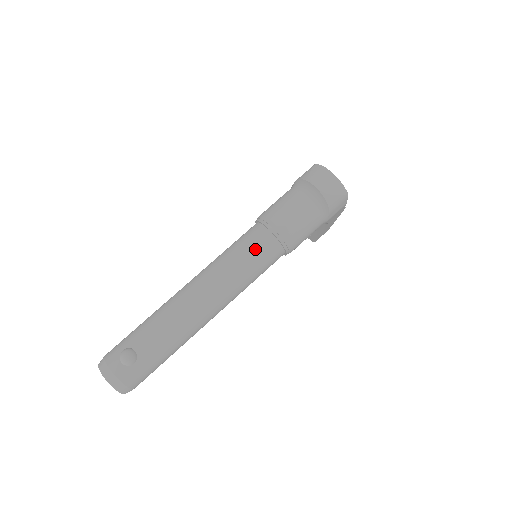
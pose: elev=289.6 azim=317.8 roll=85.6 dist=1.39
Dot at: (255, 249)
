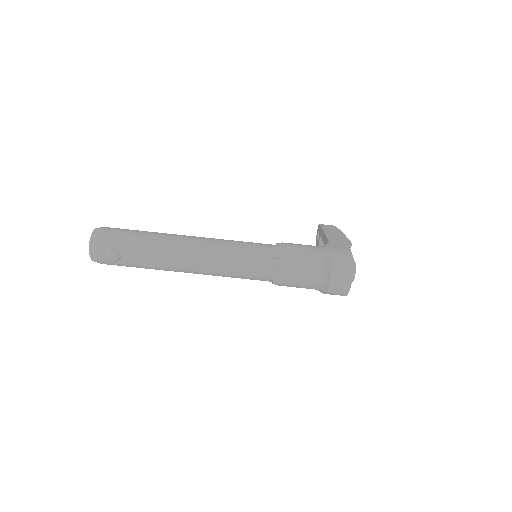
Dot at: (253, 272)
